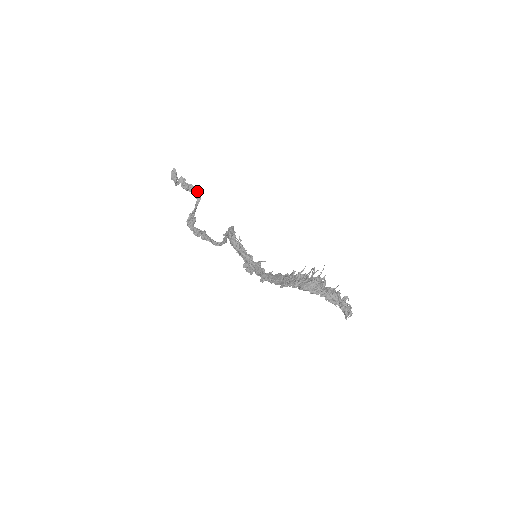
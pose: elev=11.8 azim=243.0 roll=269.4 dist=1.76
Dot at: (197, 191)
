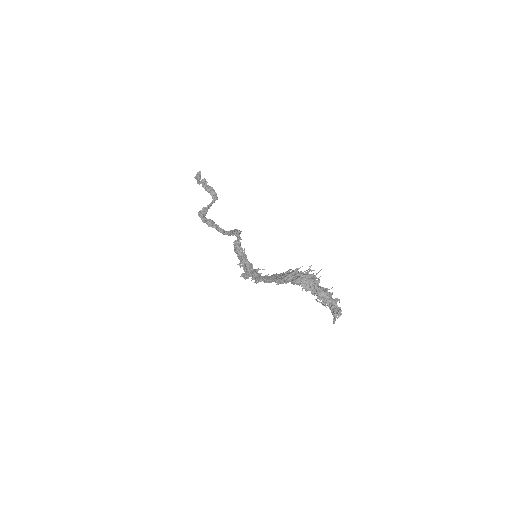
Dot at: (215, 193)
